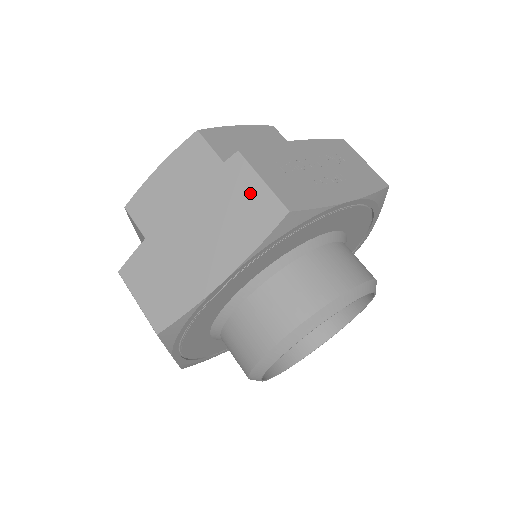
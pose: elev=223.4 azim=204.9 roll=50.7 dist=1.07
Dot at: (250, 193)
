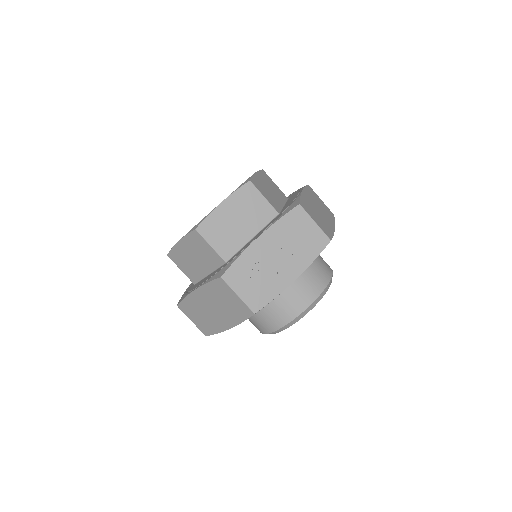
Dot at: (233, 299)
